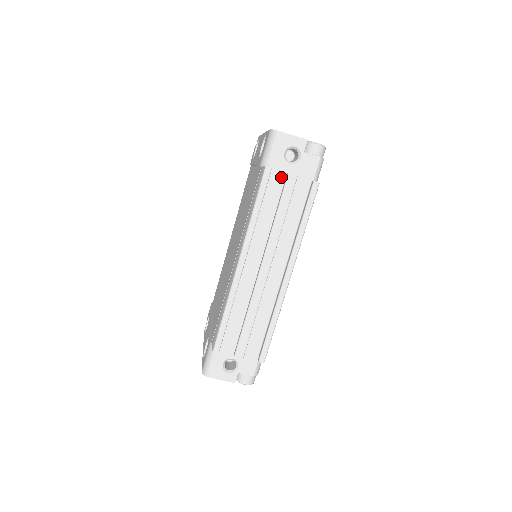
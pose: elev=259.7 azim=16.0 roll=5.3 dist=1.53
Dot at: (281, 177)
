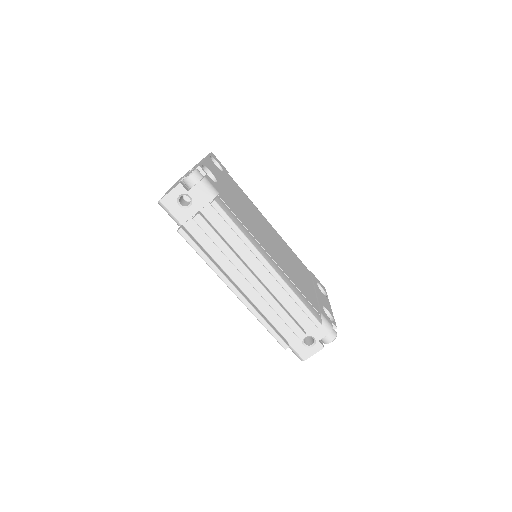
Dot at: occluded
